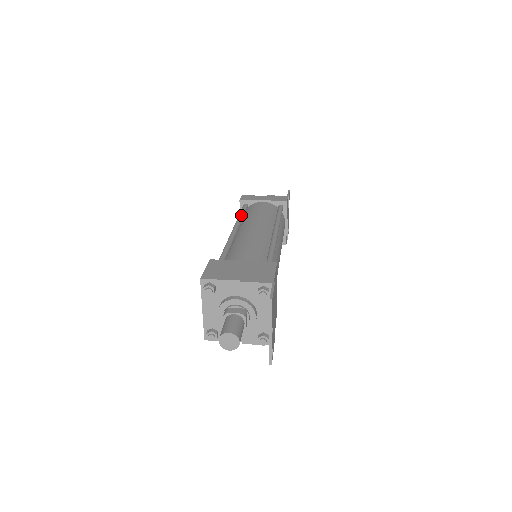
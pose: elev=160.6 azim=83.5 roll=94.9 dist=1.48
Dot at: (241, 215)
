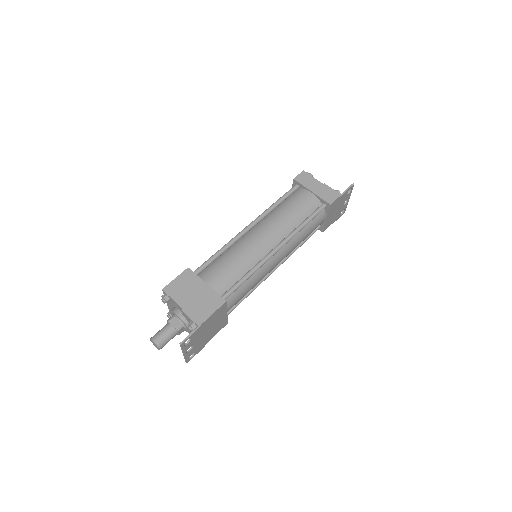
Dot at: (274, 205)
